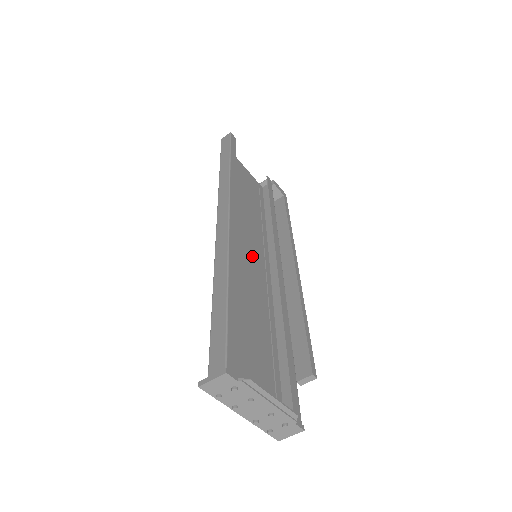
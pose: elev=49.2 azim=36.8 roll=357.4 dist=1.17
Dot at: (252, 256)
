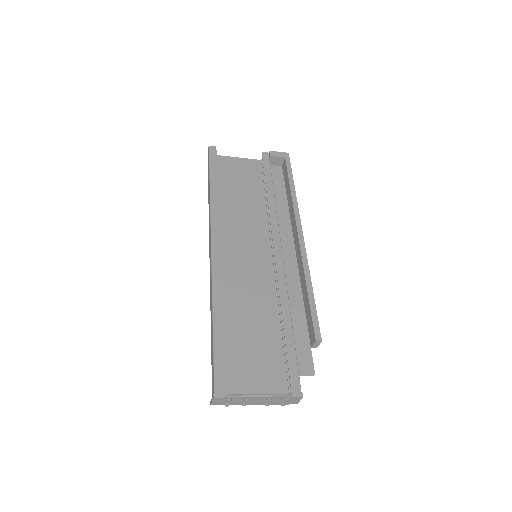
Dot at: (255, 256)
